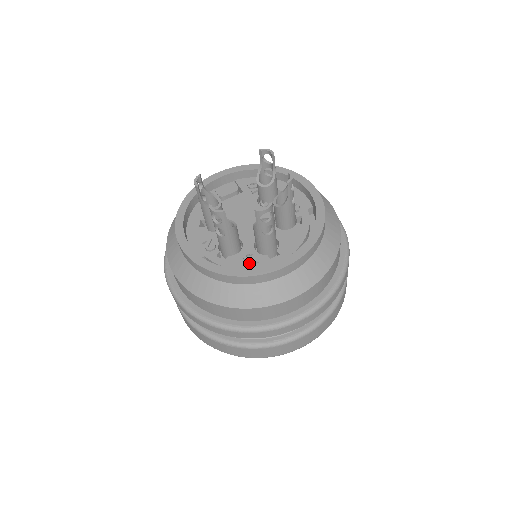
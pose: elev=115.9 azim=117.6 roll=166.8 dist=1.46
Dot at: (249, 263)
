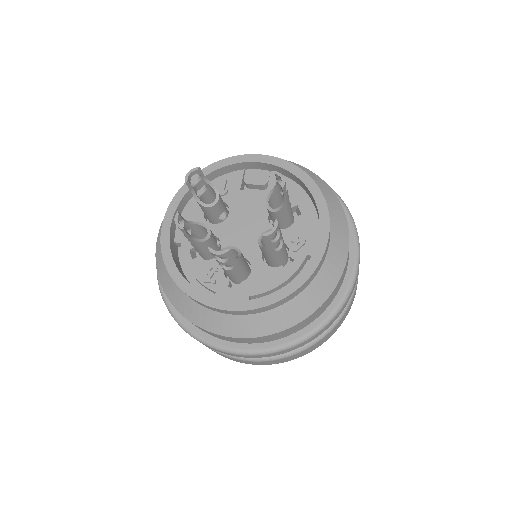
Dot at: (206, 279)
